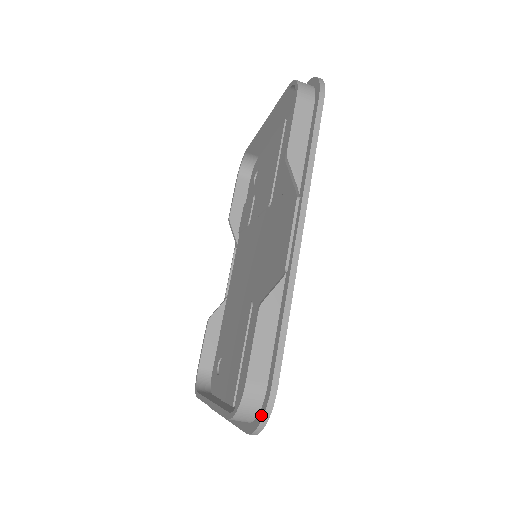
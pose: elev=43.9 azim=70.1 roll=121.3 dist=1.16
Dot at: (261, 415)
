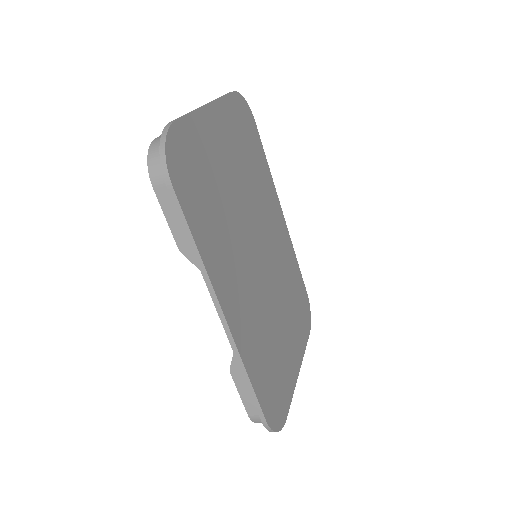
Dot at: occluded
